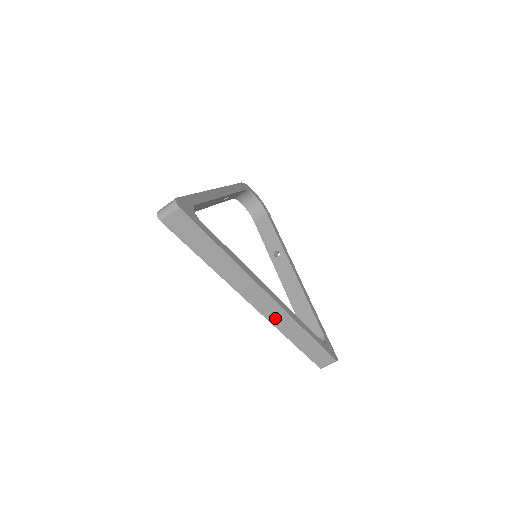
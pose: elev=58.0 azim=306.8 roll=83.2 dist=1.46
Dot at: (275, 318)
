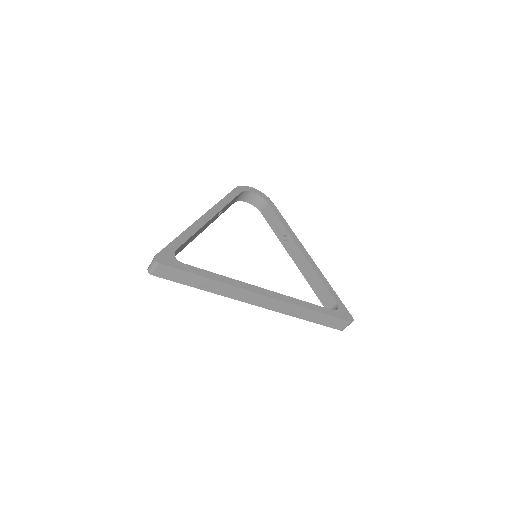
Dot at: (279, 308)
